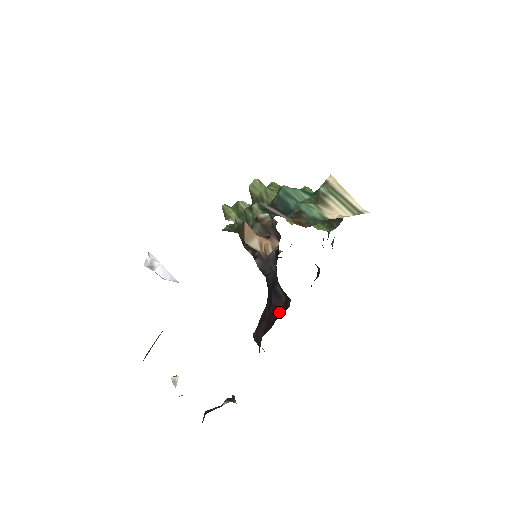
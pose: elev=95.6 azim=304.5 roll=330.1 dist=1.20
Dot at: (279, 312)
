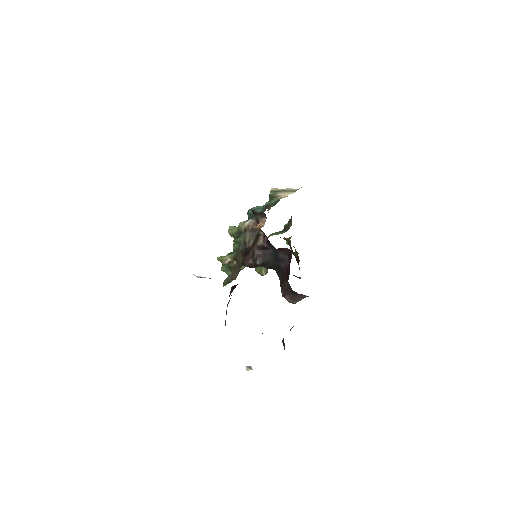
Dot at: (289, 264)
